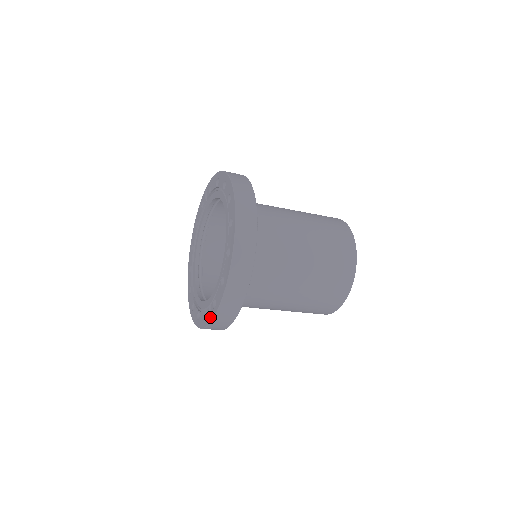
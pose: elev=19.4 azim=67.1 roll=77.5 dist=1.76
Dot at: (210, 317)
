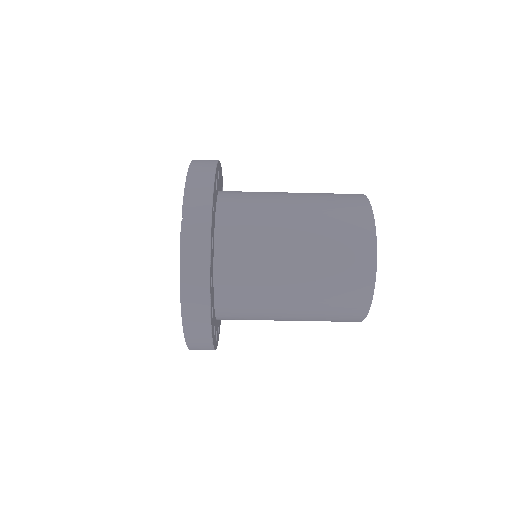
Dot at: occluded
